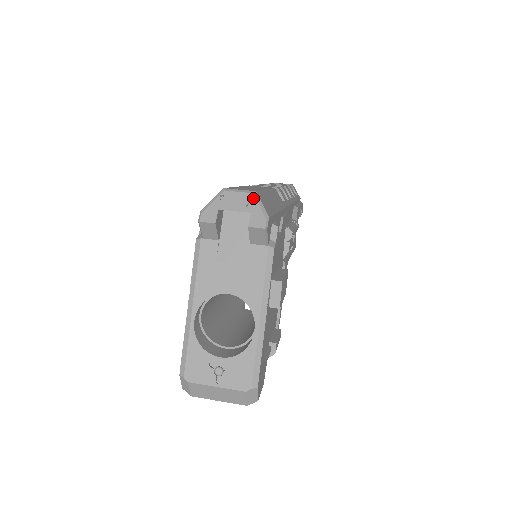
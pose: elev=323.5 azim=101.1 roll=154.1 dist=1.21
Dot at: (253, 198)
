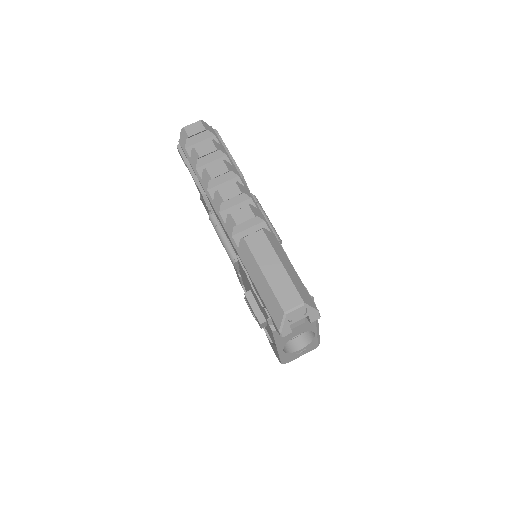
Dot at: (305, 307)
